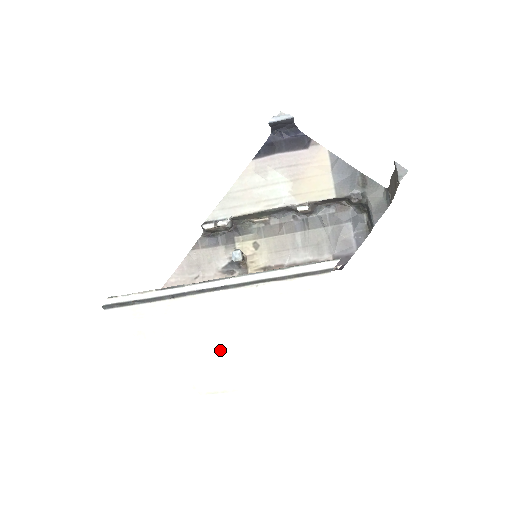
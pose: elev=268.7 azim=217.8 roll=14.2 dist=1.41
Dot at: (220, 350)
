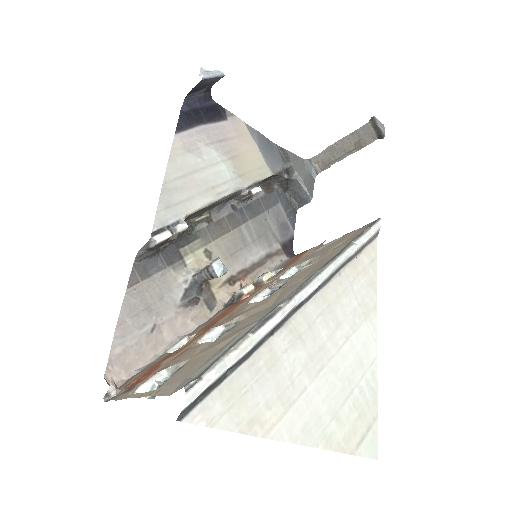
Dot at: (344, 377)
